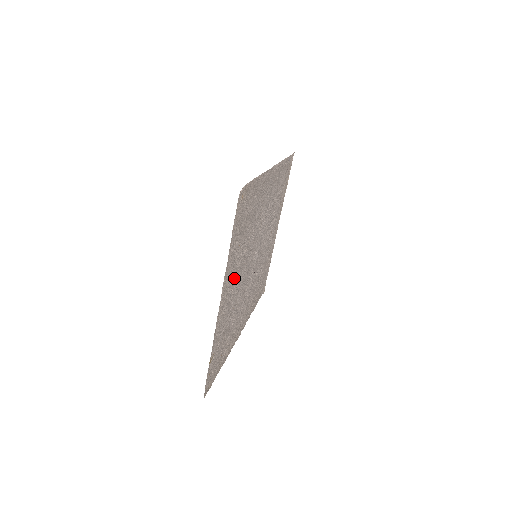
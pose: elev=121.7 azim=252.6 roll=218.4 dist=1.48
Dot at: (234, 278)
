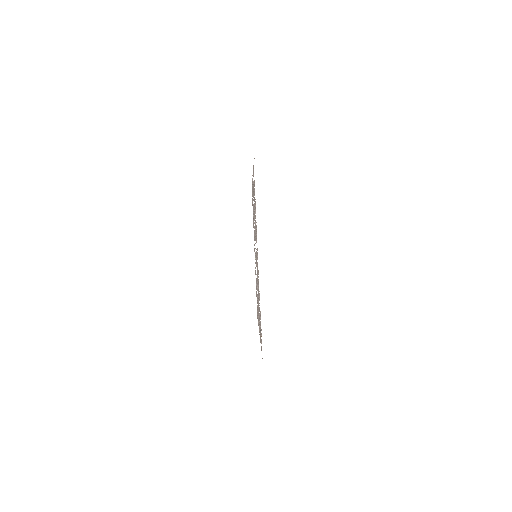
Dot at: occluded
